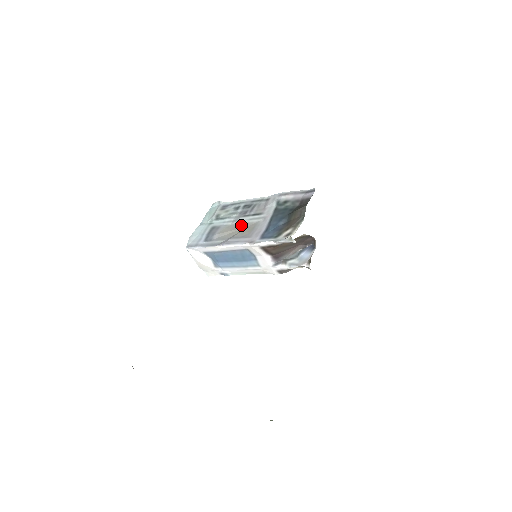
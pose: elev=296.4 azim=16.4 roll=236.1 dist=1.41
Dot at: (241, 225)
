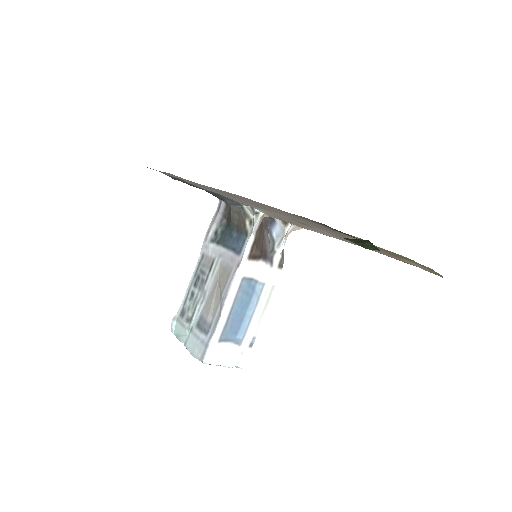
Dot at: (213, 286)
